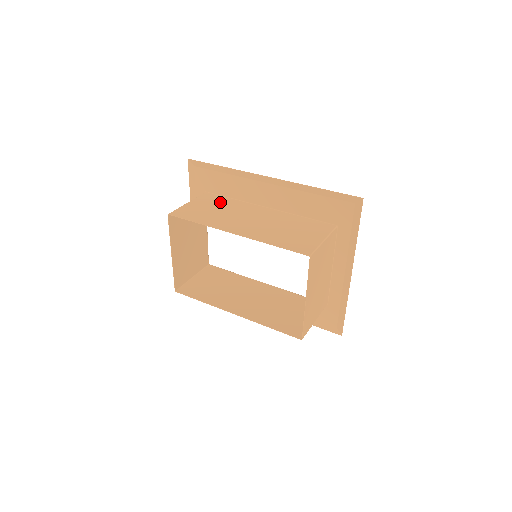
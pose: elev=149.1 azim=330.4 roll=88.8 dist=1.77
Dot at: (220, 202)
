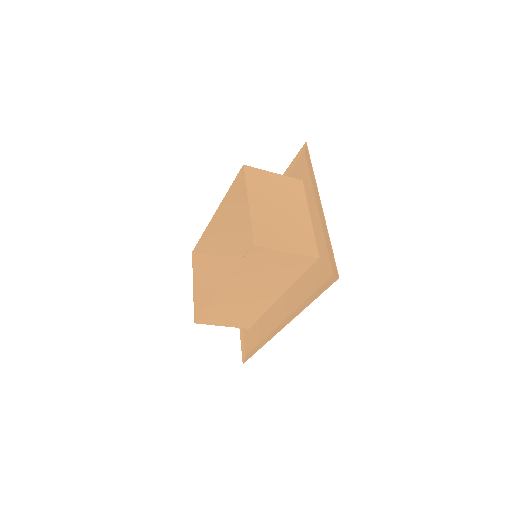
Dot at: (240, 245)
